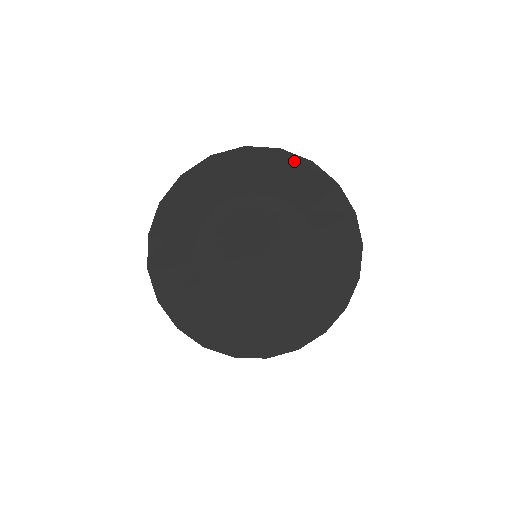
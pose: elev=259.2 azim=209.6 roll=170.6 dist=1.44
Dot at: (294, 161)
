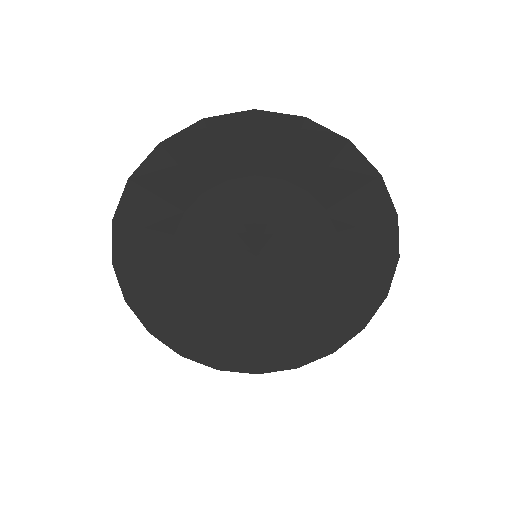
Dot at: (390, 238)
